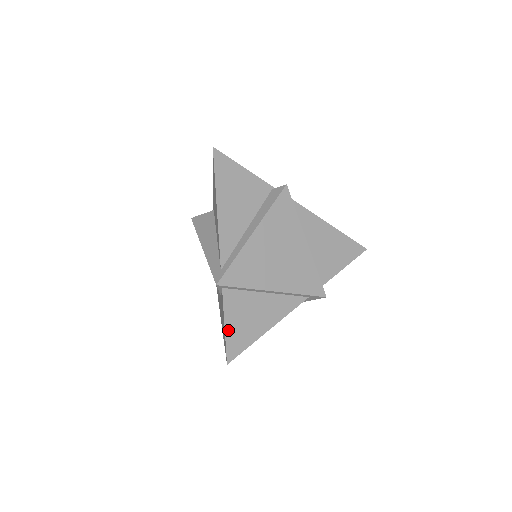
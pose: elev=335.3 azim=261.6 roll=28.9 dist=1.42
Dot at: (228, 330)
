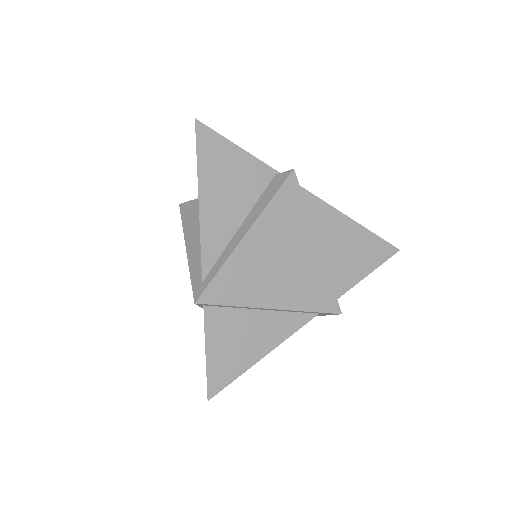
Dot at: (210, 358)
